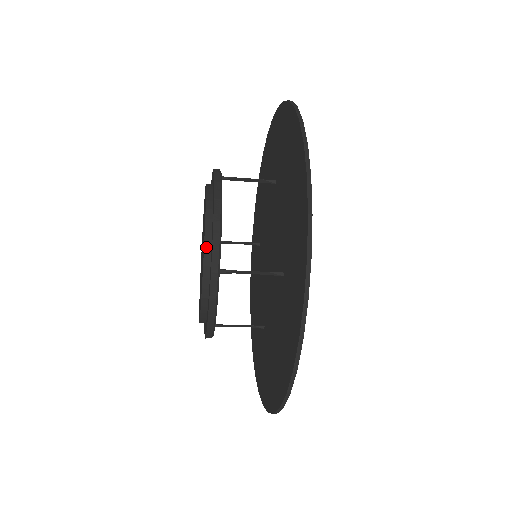
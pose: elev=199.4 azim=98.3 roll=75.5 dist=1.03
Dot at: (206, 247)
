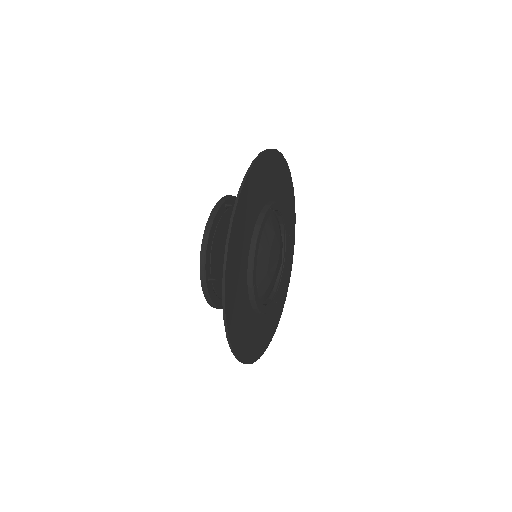
Dot at: occluded
